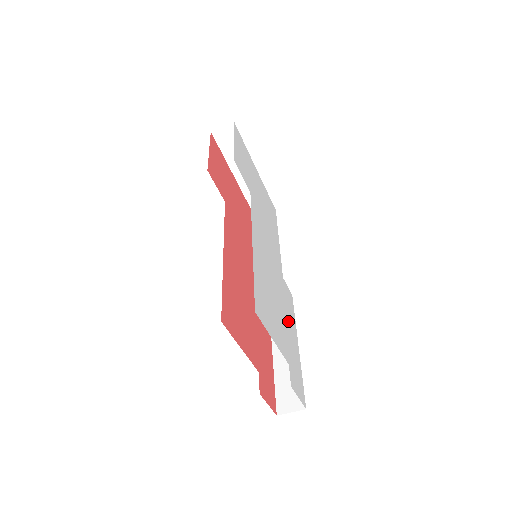
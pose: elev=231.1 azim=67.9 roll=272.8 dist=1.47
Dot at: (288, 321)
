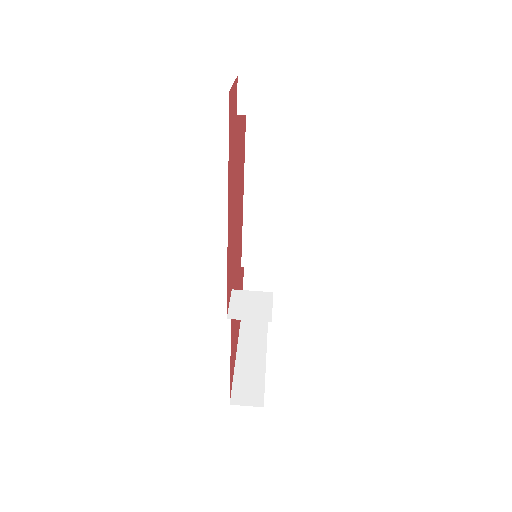
Dot at: occluded
